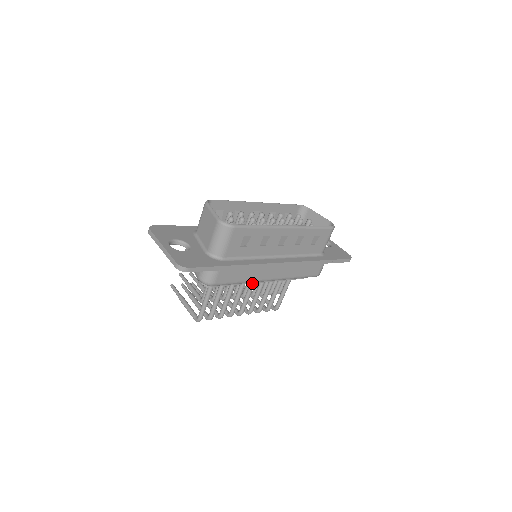
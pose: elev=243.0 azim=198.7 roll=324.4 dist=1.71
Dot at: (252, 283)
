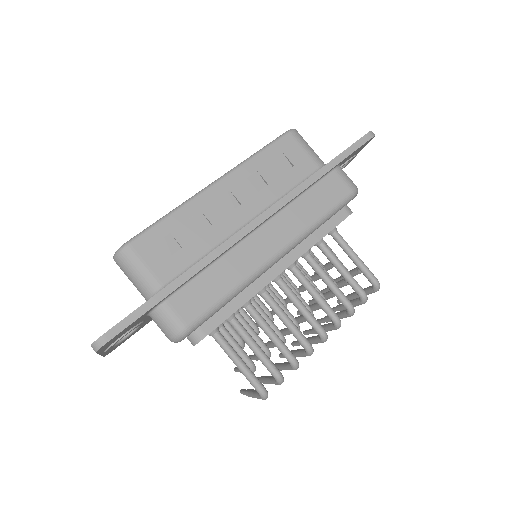
Dot at: occluded
